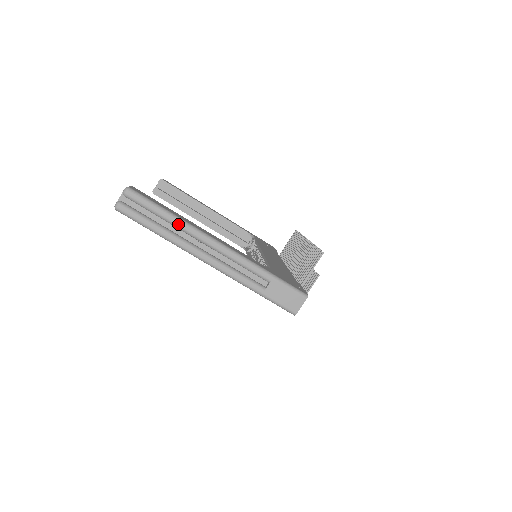
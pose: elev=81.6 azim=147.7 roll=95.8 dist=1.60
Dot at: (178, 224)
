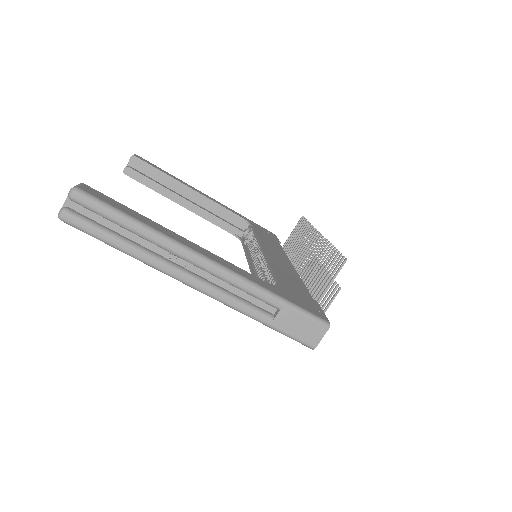
Dot at: (151, 237)
